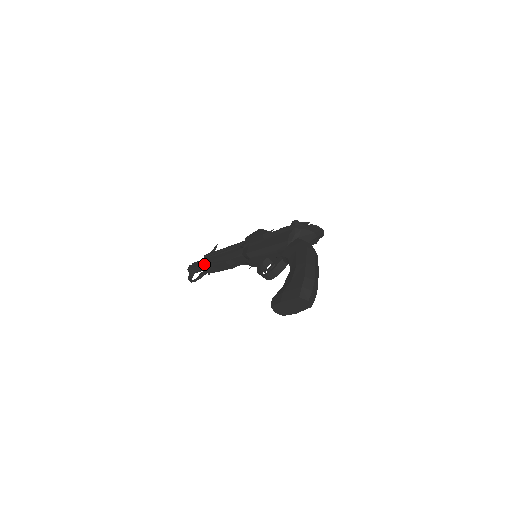
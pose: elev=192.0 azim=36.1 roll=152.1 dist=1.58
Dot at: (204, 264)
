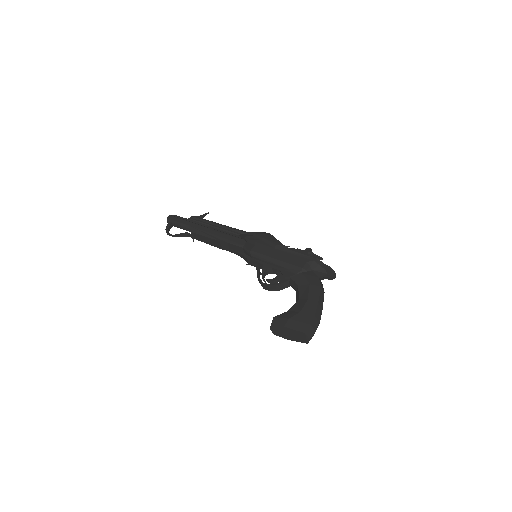
Dot at: (192, 227)
